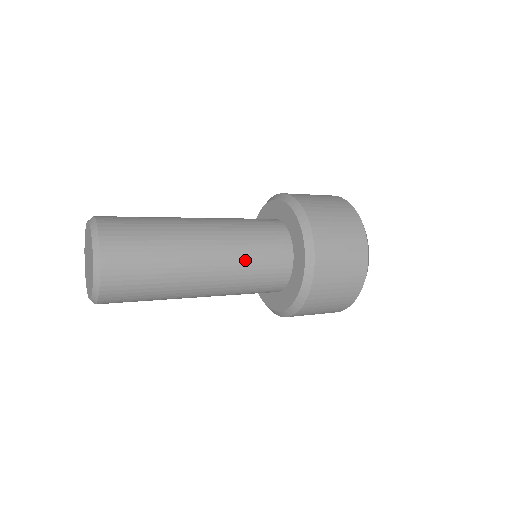
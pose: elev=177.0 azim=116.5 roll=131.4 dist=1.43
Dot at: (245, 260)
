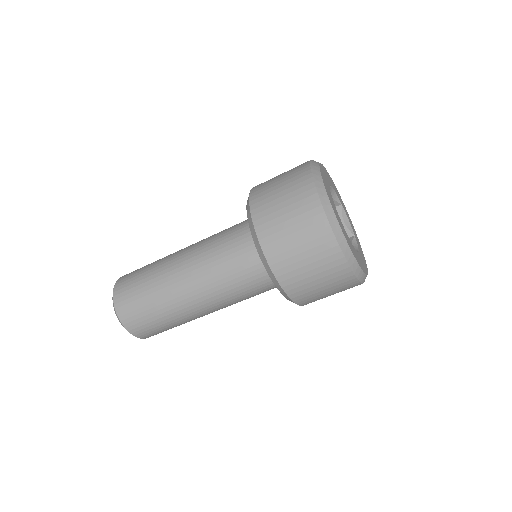
Dot at: (214, 236)
